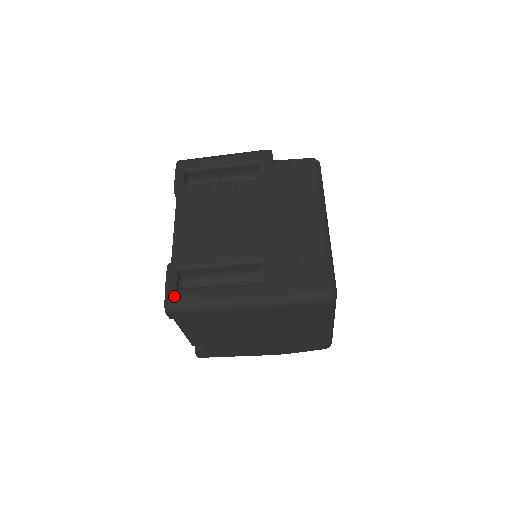
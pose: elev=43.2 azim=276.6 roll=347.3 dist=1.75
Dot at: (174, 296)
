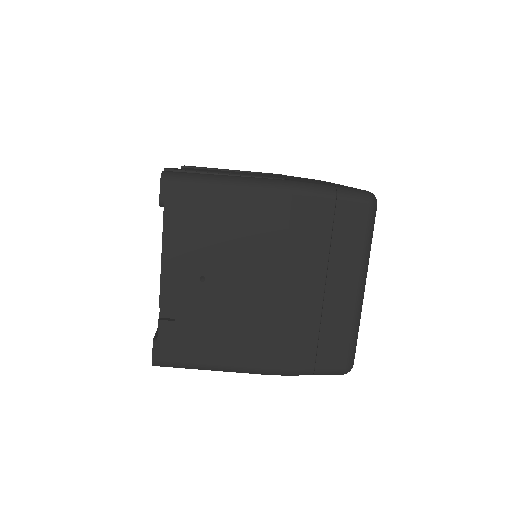
Dot at: (176, 171)
